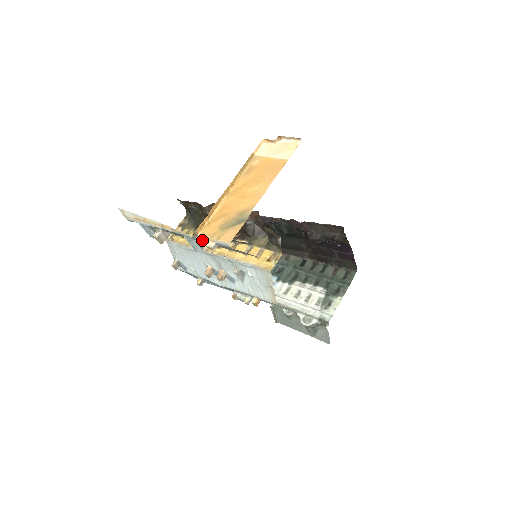
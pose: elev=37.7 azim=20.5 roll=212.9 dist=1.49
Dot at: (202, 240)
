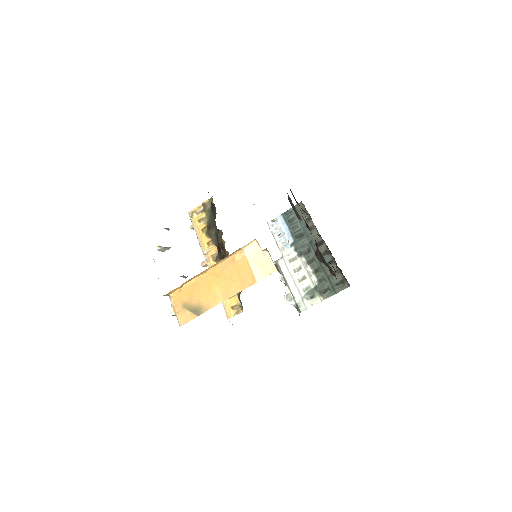
Dot at: occluded
